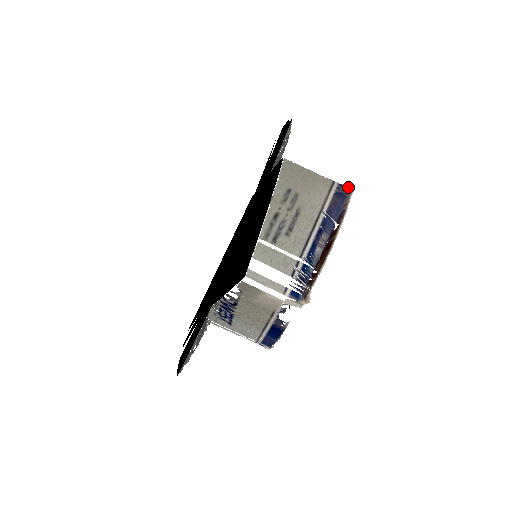
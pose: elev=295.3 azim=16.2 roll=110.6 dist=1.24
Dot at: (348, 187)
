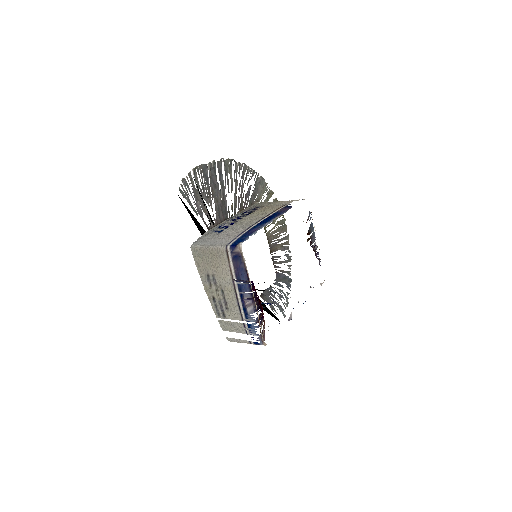
Dot at: (237, 246)
